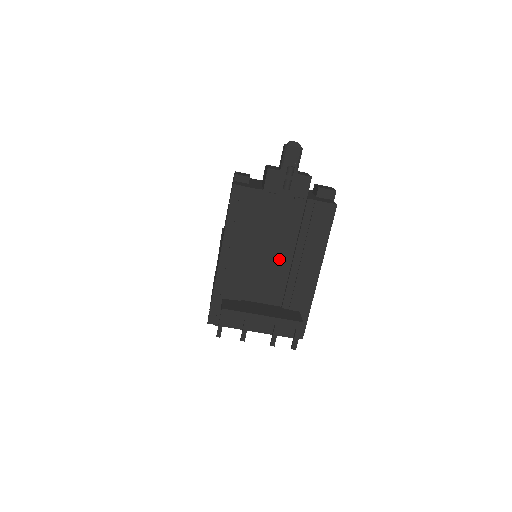
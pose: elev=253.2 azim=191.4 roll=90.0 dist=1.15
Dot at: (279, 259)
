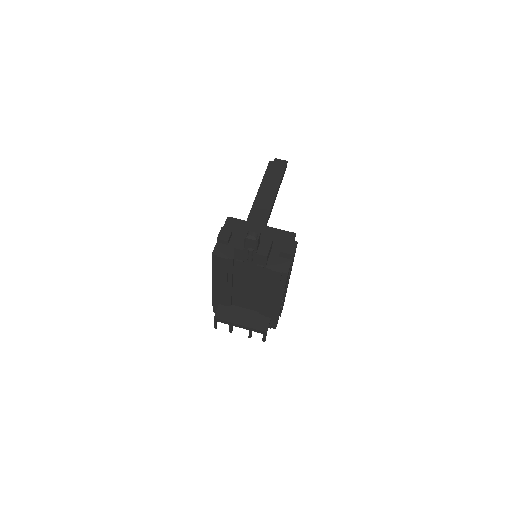
Dot at: (253, 291)
